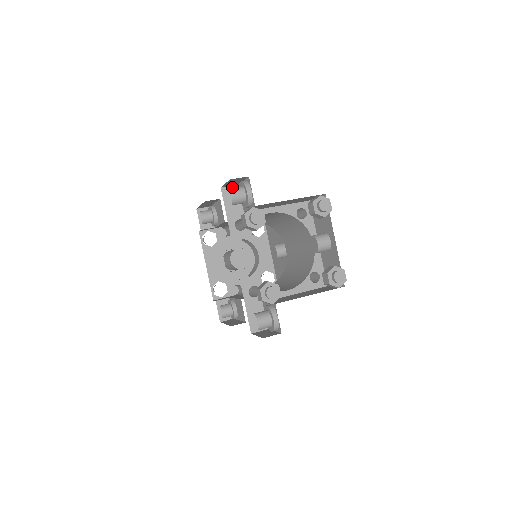
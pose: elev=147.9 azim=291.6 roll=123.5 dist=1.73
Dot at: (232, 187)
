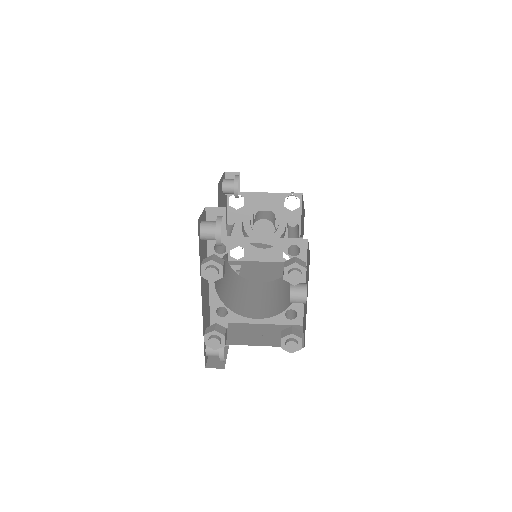
Dot at: (218, 208)
